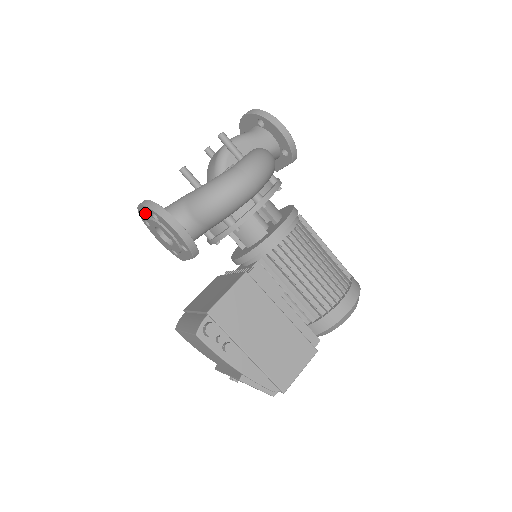
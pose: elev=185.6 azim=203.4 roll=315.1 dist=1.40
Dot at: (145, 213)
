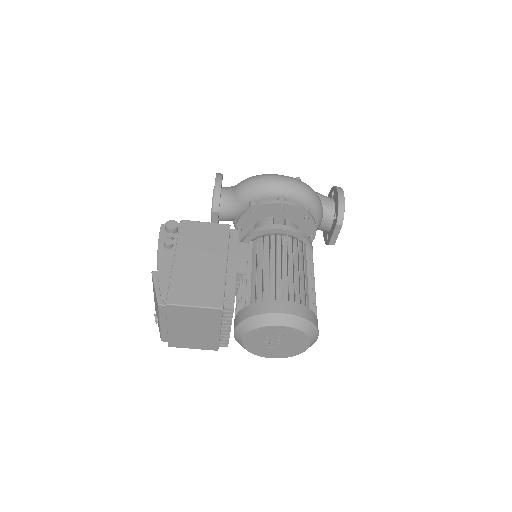
Dot at: occluded
